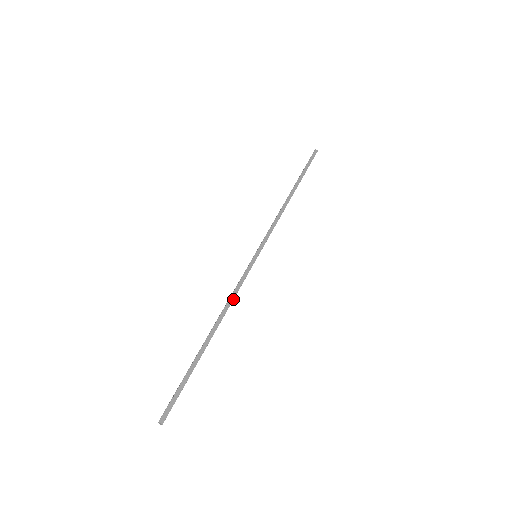
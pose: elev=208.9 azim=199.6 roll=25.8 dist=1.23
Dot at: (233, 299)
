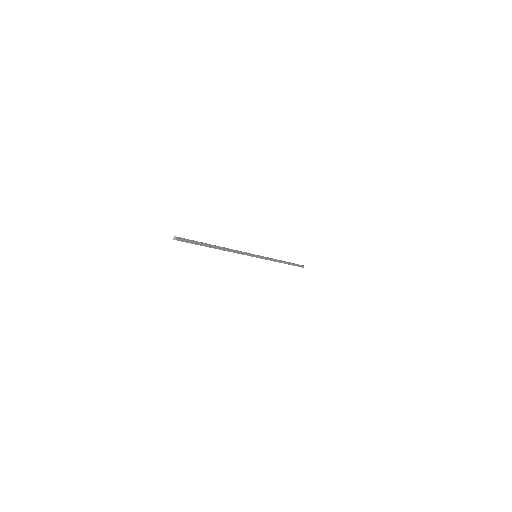
Dot at: (237, 250)
